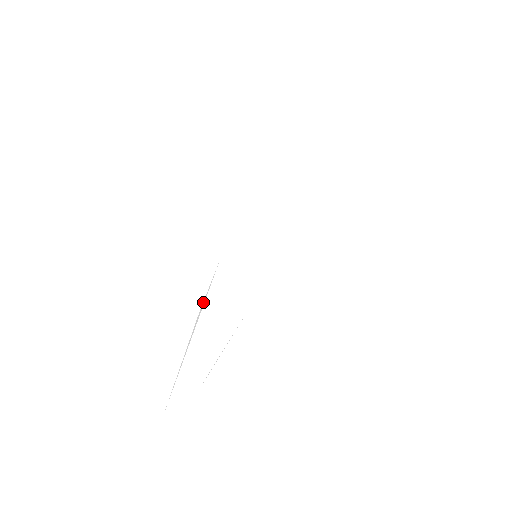
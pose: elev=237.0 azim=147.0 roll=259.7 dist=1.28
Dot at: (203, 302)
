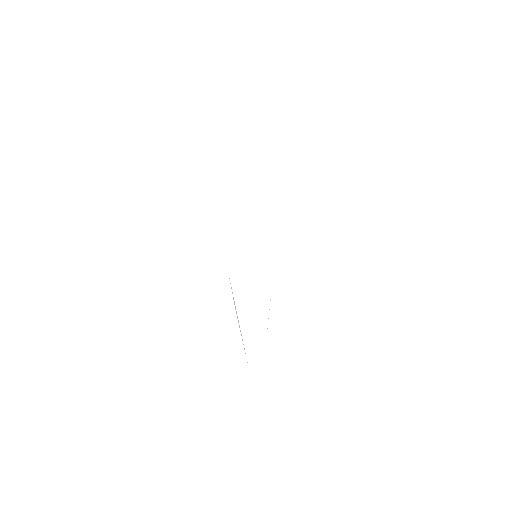
Dot at: occluded
